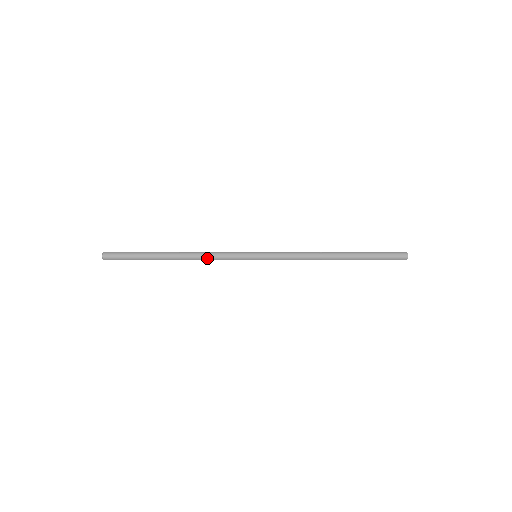
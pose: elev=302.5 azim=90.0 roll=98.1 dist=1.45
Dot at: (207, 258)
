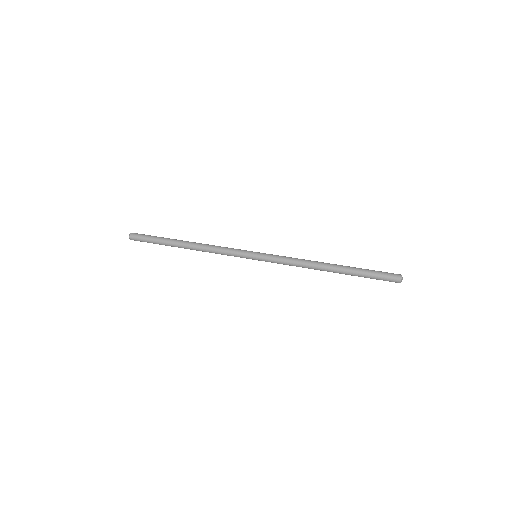
Dot at: (213, 249)
